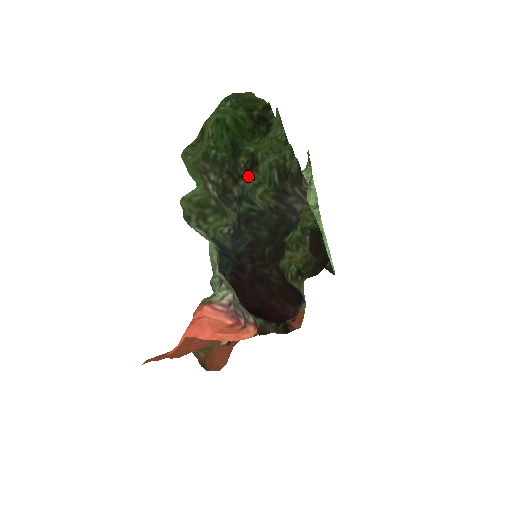
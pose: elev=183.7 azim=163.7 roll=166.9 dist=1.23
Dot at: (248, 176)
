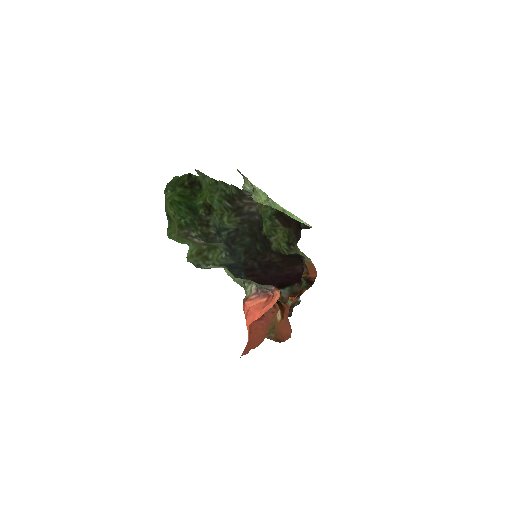
Dot at: (212, 217)
